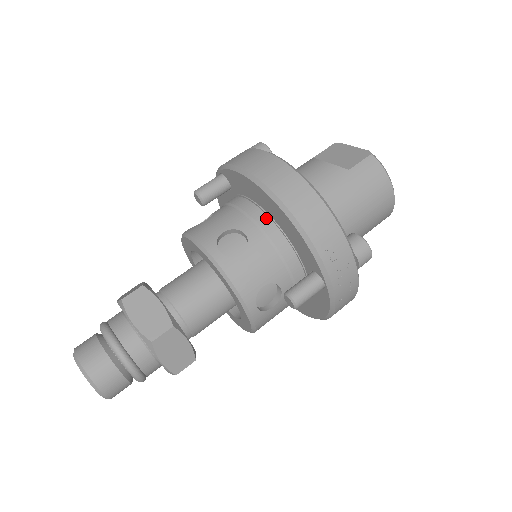
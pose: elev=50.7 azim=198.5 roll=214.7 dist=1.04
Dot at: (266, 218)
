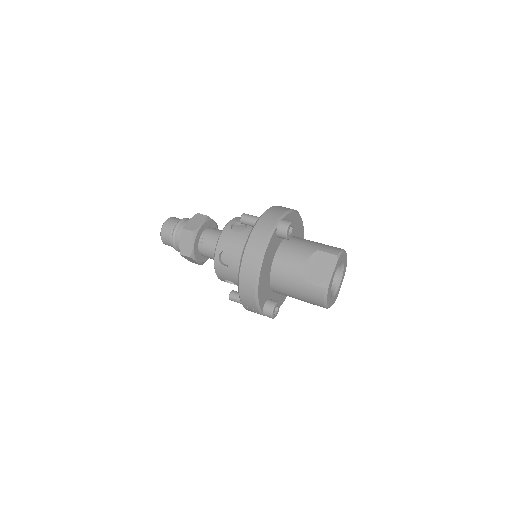
Dot at: occluded
